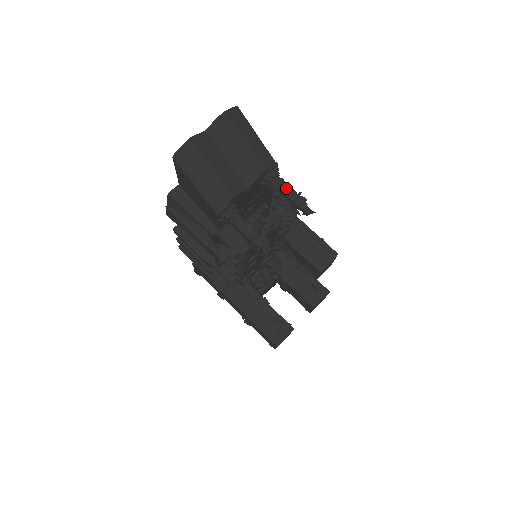
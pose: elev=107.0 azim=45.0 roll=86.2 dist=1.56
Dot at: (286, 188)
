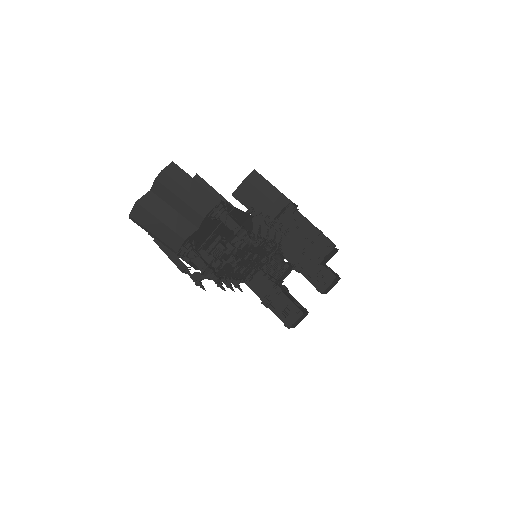
Dot at: (231, 223)
